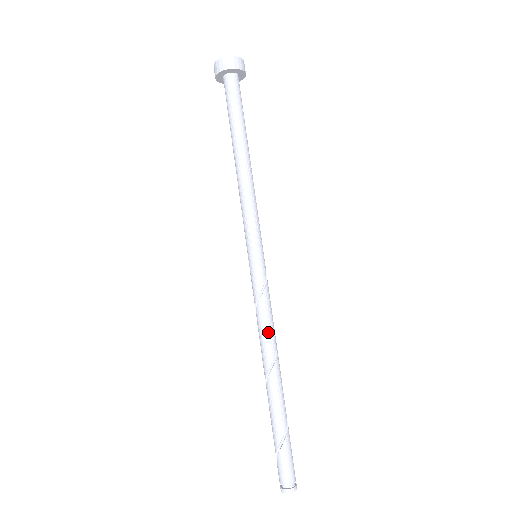
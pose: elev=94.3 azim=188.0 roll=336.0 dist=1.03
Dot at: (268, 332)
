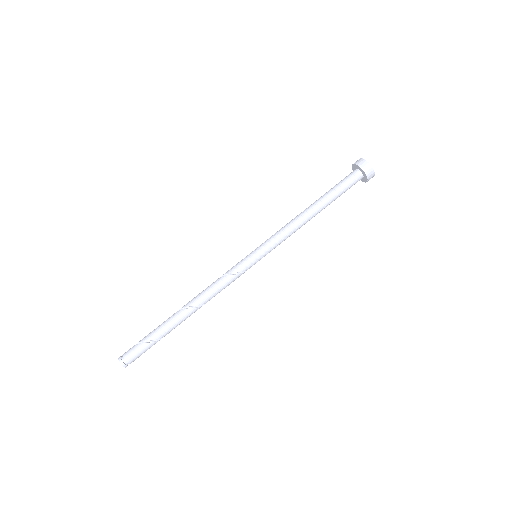
Dot at: (214, 292)
